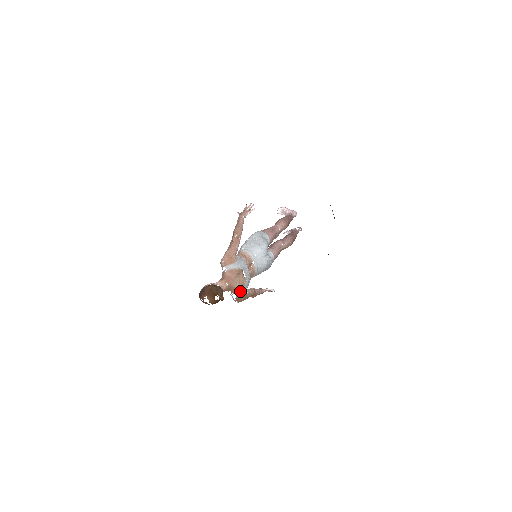
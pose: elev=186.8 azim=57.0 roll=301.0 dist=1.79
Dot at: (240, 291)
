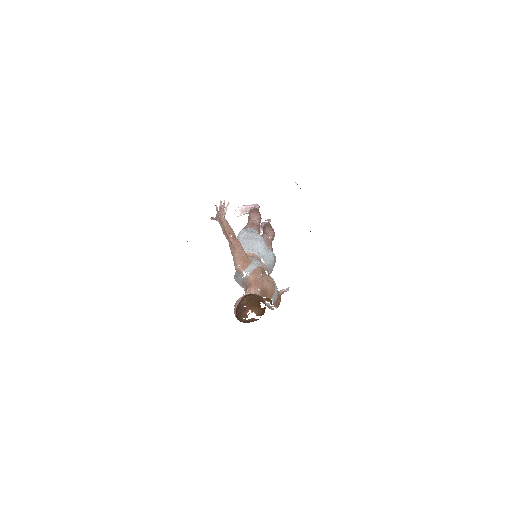
Dot at: (274, 292)
